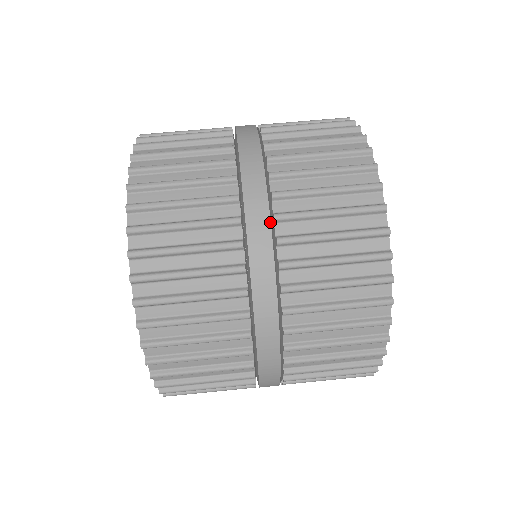
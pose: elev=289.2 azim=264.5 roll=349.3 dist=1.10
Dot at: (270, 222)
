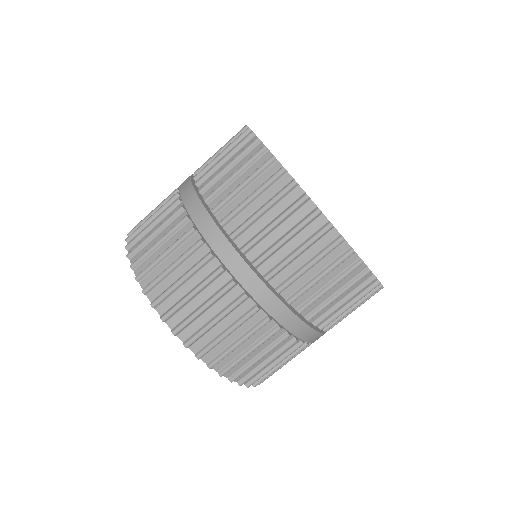
Dot at: (298, 318)
